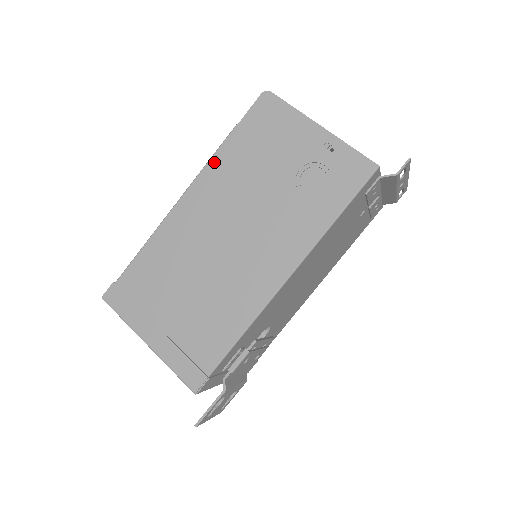
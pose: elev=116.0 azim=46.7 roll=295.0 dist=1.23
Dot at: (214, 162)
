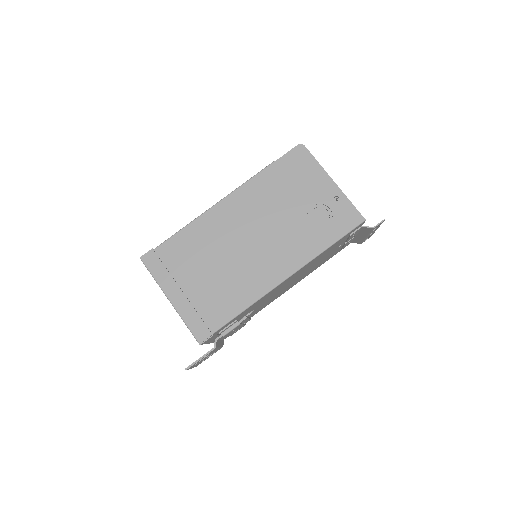
Dot at: (252, 182)
